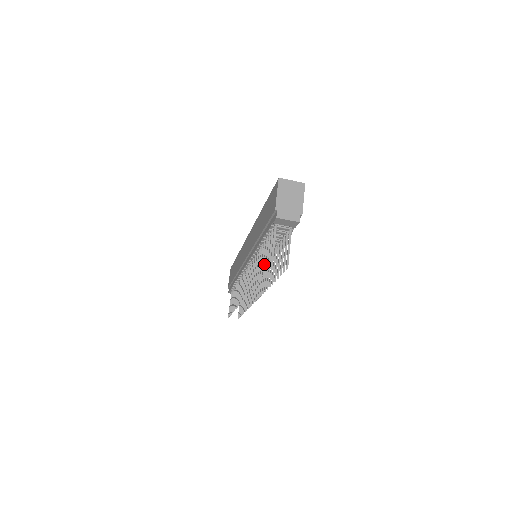
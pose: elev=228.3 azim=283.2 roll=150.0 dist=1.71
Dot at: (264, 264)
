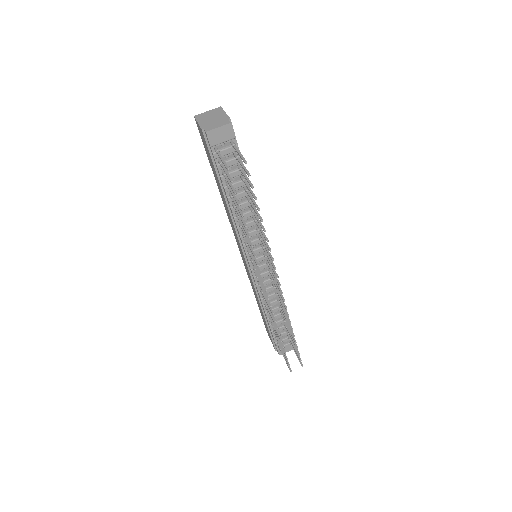
Dot at: (234, 198)
